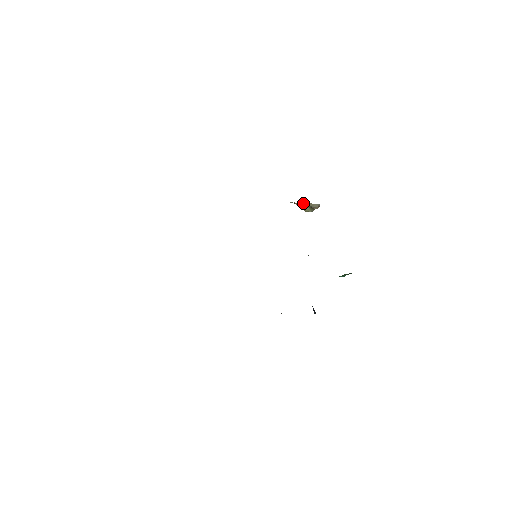
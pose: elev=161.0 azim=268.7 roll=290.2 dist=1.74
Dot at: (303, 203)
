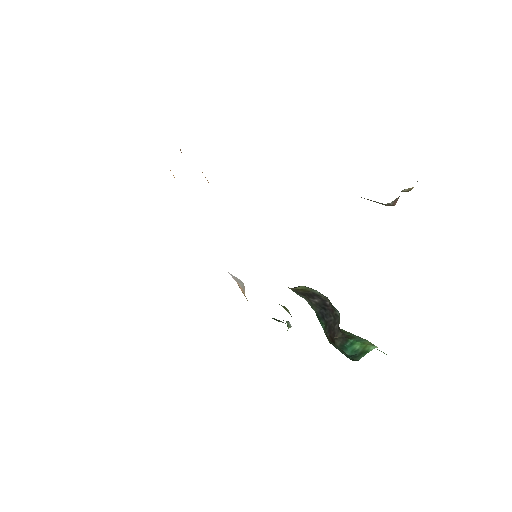
Dot at: occluded
